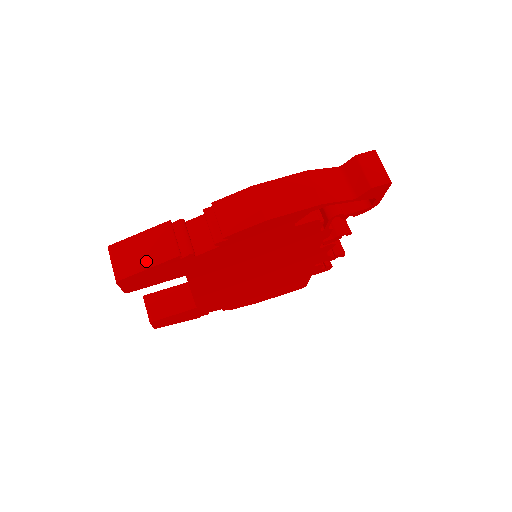
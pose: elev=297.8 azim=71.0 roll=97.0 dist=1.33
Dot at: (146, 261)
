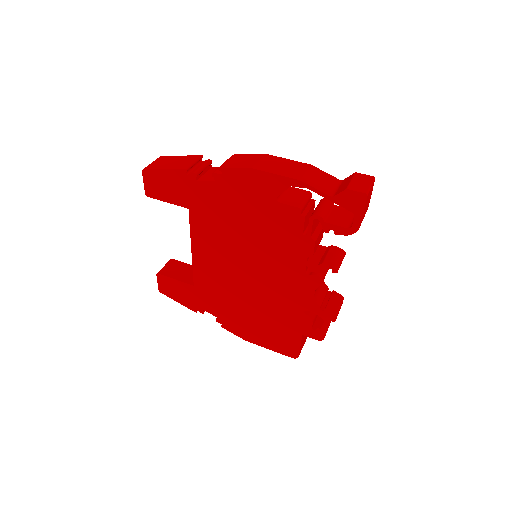
Dot at: (167, 166)
